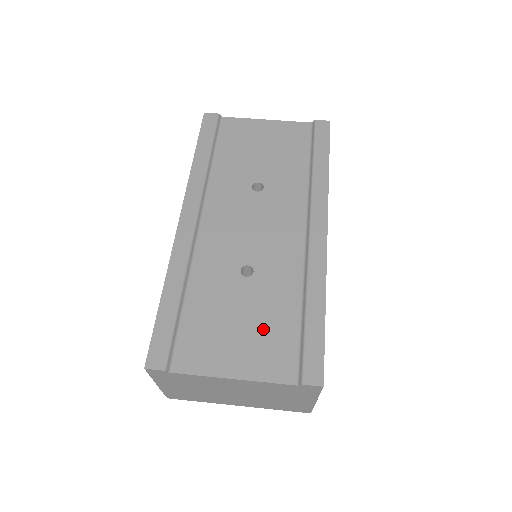
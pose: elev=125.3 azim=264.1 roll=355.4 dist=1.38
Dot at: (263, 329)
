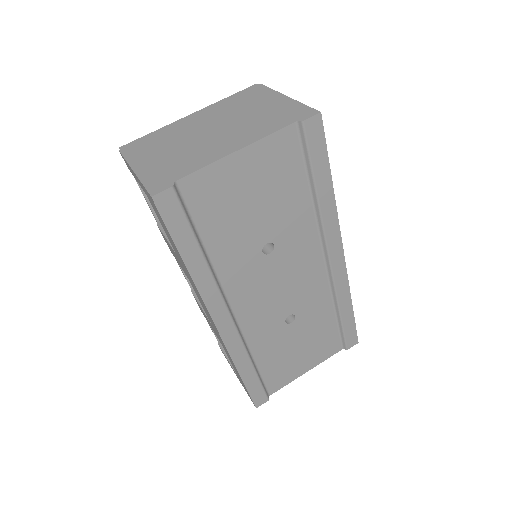
Dot at: (315, 341)
